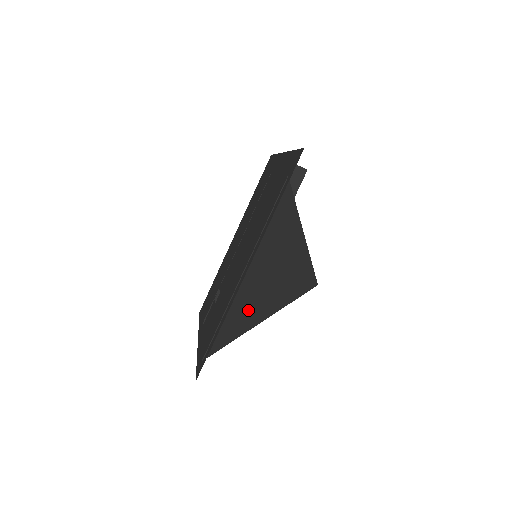
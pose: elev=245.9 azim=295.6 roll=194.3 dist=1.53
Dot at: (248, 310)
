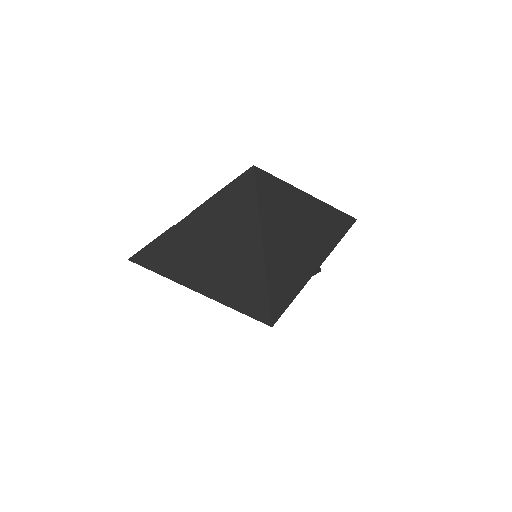
Dot at: (281, 219)
